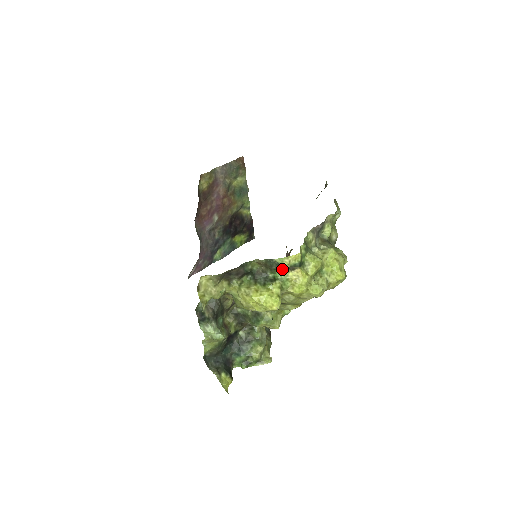
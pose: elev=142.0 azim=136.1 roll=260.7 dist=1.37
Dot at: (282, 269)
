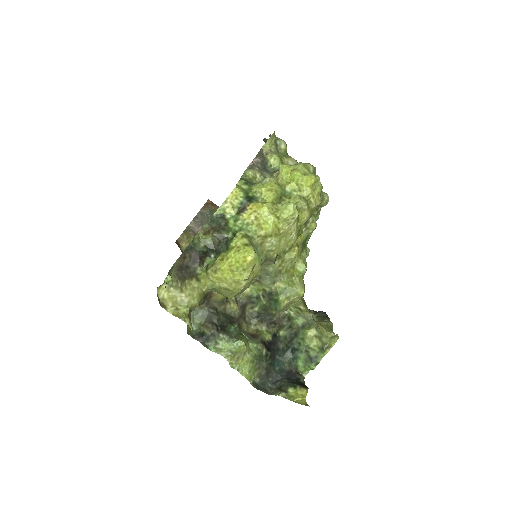
Dot at: (231, 218)
